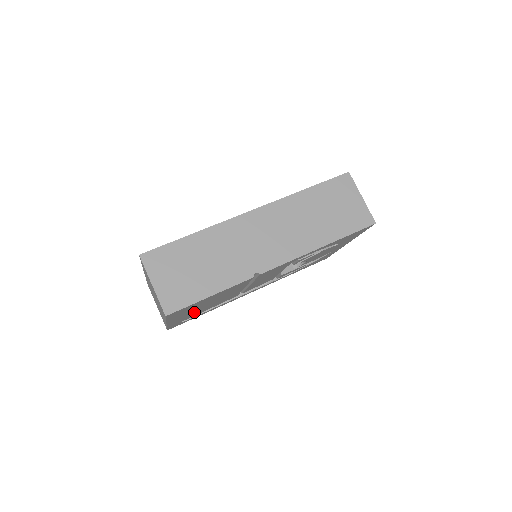
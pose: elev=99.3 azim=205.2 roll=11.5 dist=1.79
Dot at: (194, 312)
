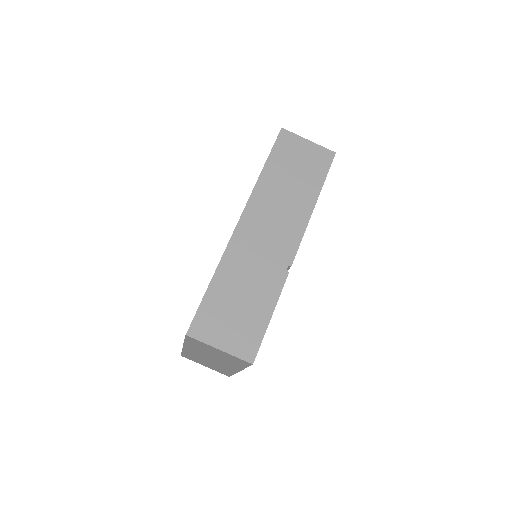
Dot at: occluded
